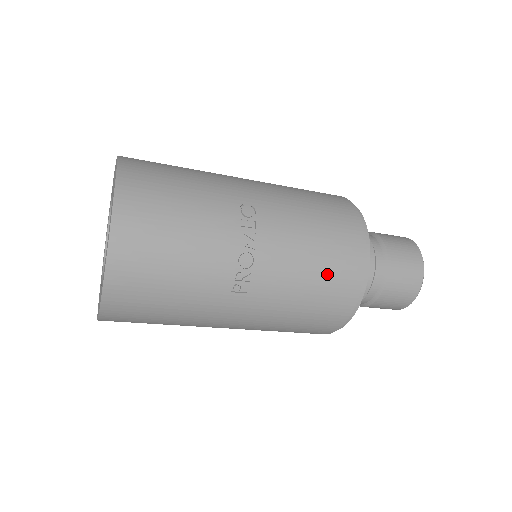
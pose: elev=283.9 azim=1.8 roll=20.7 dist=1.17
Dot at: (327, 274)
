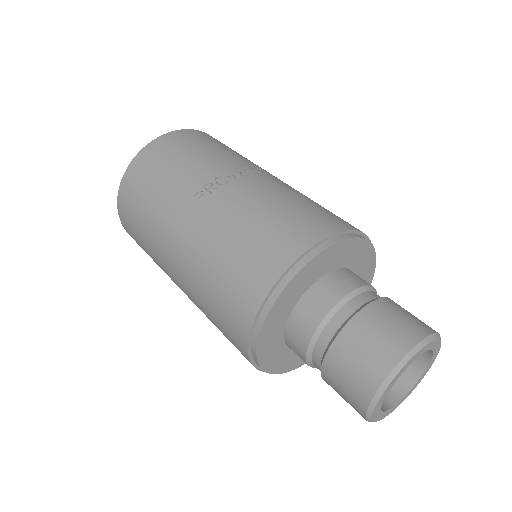
Dot at: (276, 223)
